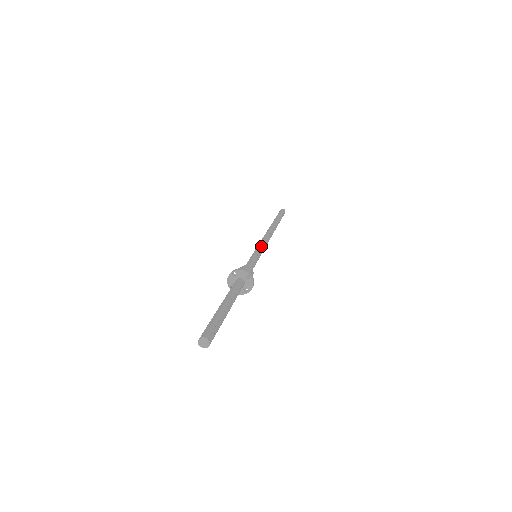
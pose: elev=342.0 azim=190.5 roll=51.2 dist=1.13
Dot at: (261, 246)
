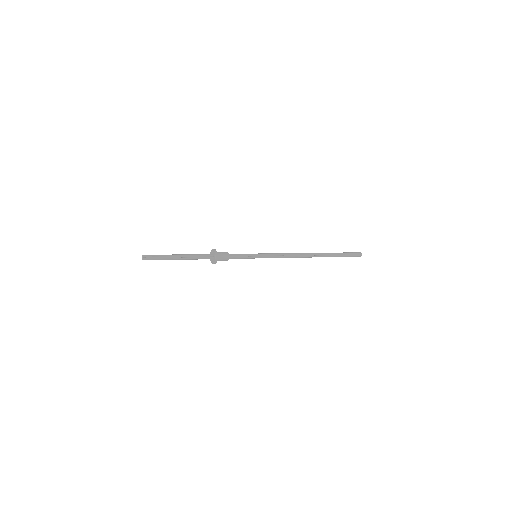
Dot at: (269, 254)
